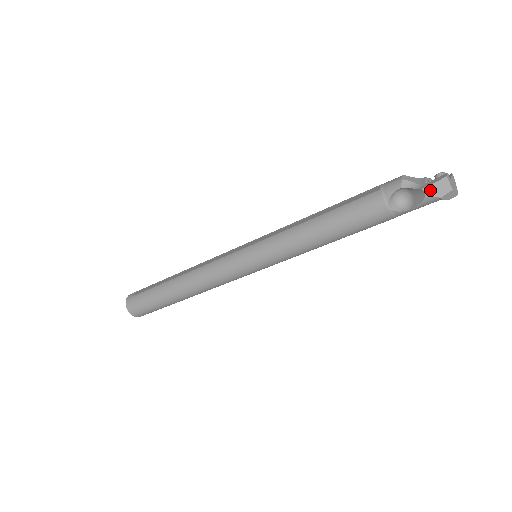
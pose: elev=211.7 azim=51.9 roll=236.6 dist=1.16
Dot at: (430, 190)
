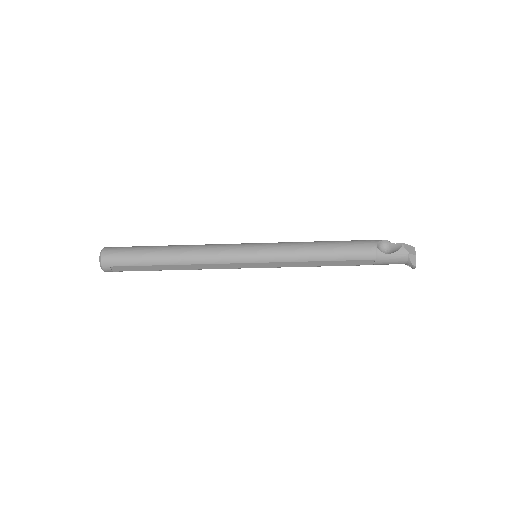
Dot at: (405, 246)
